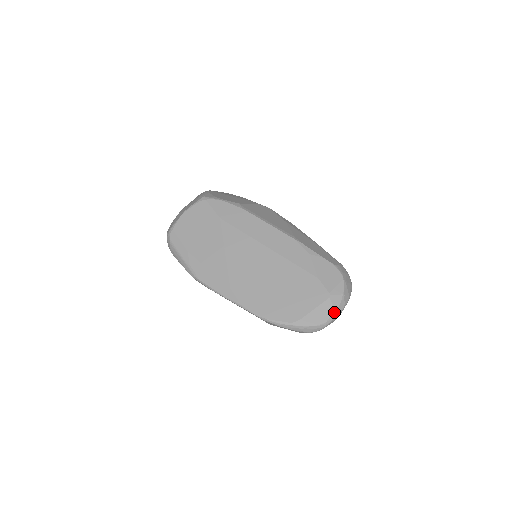
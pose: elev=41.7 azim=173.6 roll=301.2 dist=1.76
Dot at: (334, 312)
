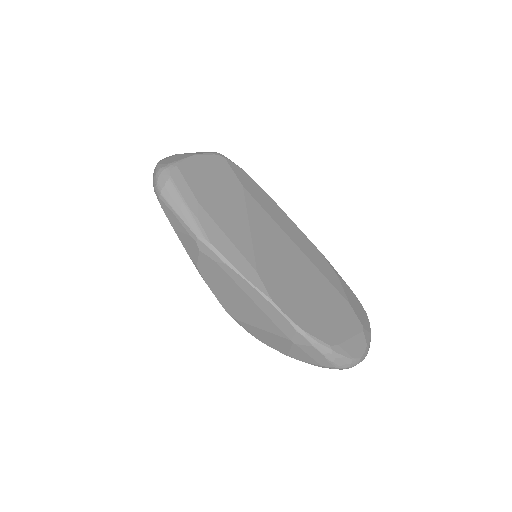
Dot at: (366, 350)
